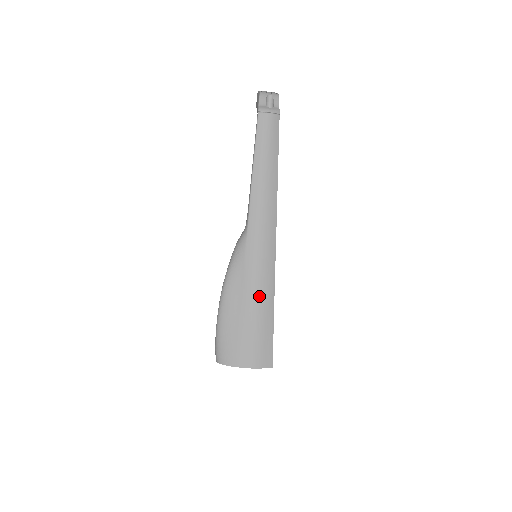
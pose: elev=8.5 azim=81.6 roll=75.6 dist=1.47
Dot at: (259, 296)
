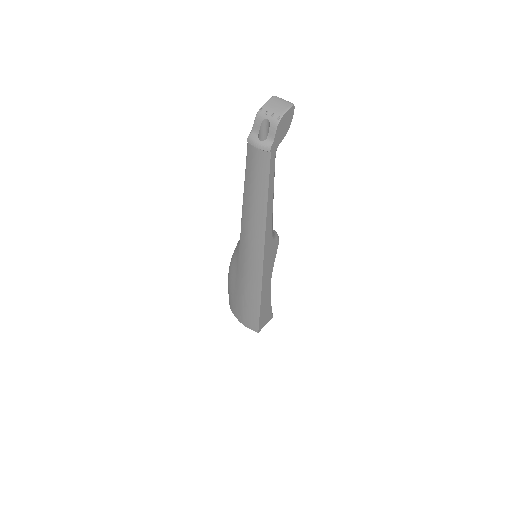
Dot at: (247, 289)
